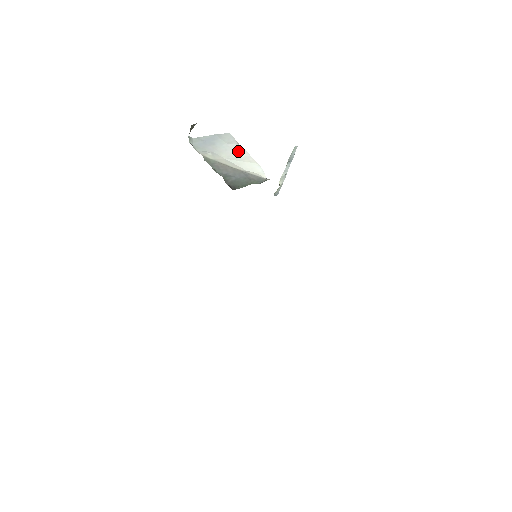
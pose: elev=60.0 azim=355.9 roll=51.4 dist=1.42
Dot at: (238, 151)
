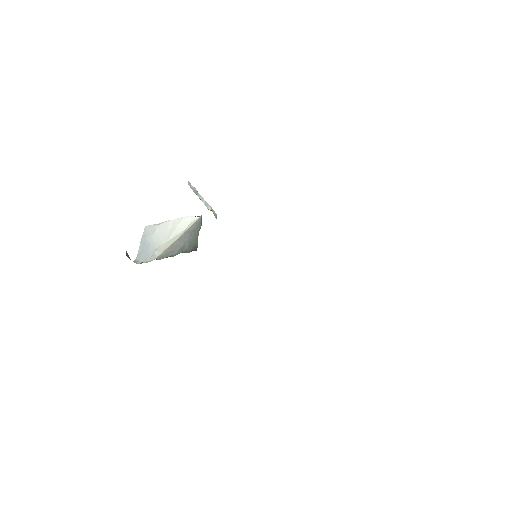
Dot at: (165, 228)
